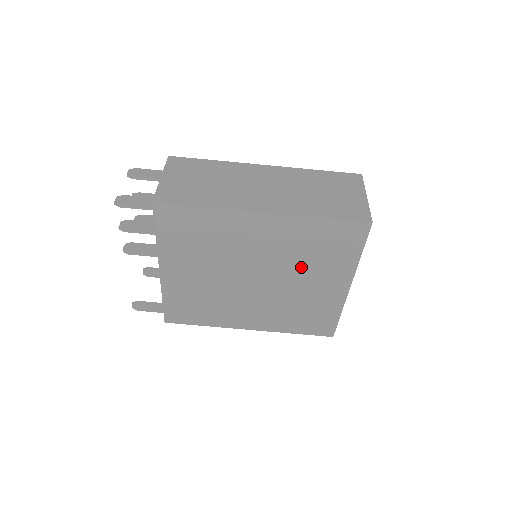
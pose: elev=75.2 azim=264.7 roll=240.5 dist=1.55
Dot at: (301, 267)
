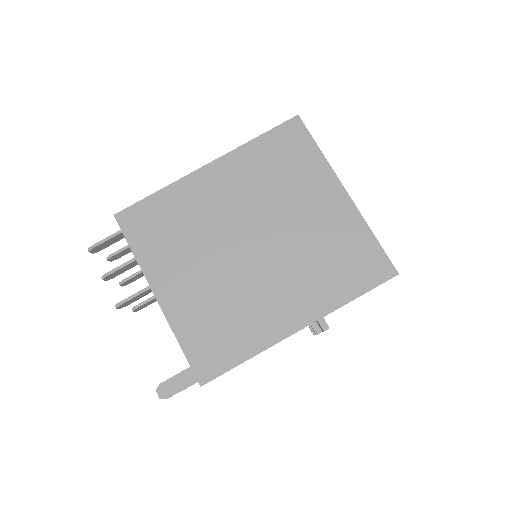
Dot at: (282, 199)
